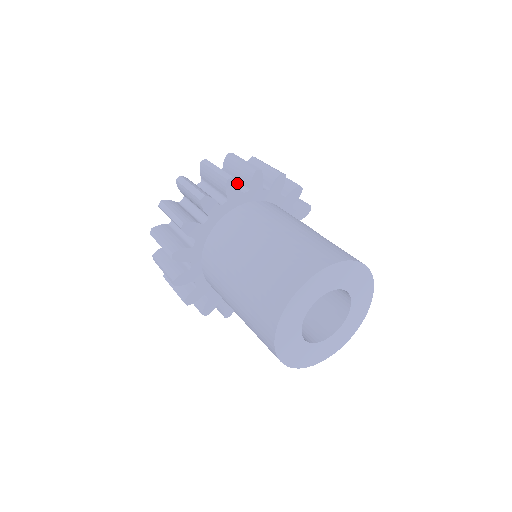
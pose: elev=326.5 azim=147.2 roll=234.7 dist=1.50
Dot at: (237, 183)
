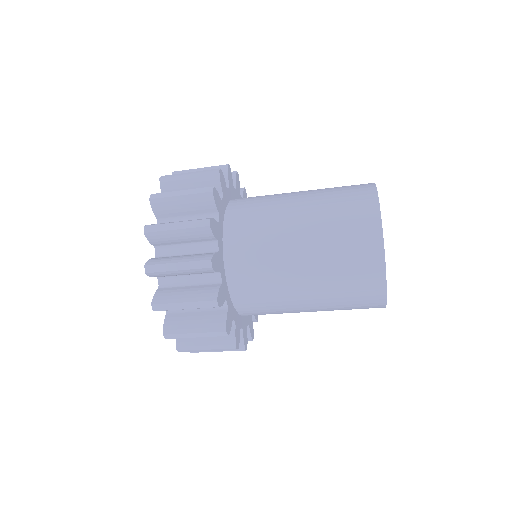
Dot at: (216, 191)
